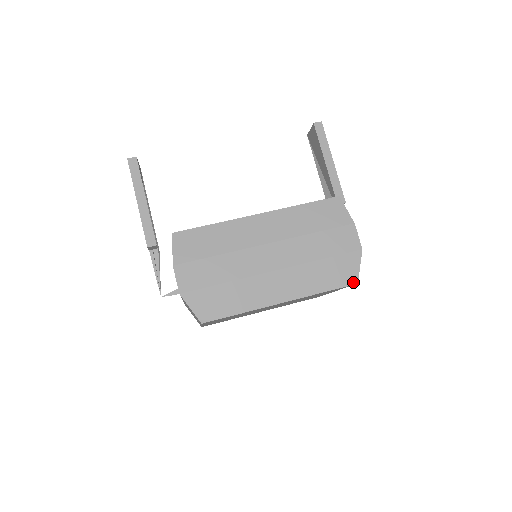
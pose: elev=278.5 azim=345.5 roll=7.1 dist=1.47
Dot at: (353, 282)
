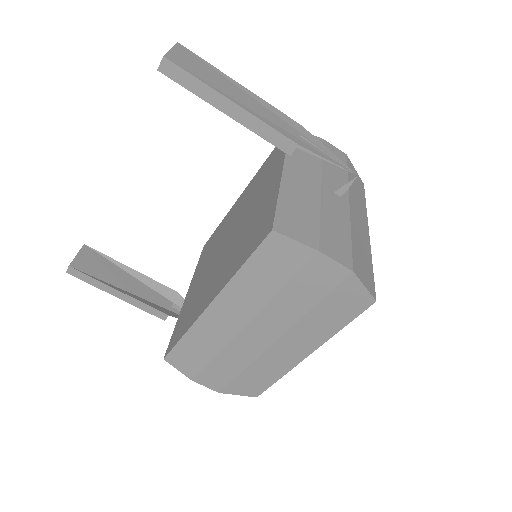
Dot at: (369, 303)
